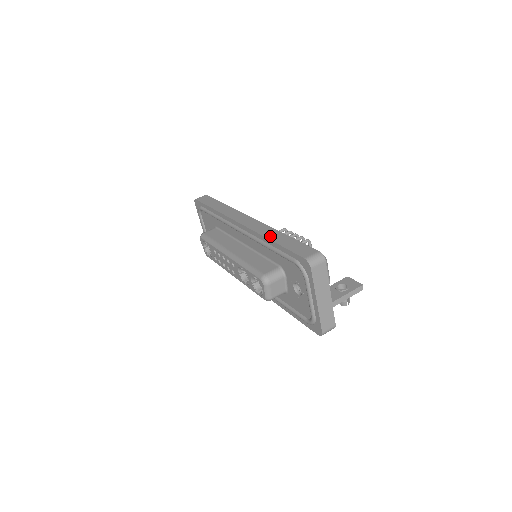
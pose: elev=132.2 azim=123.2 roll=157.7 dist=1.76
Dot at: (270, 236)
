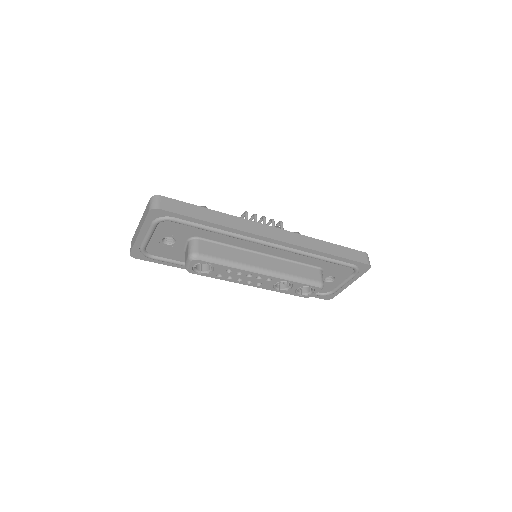
Dot at: (322, 249)
